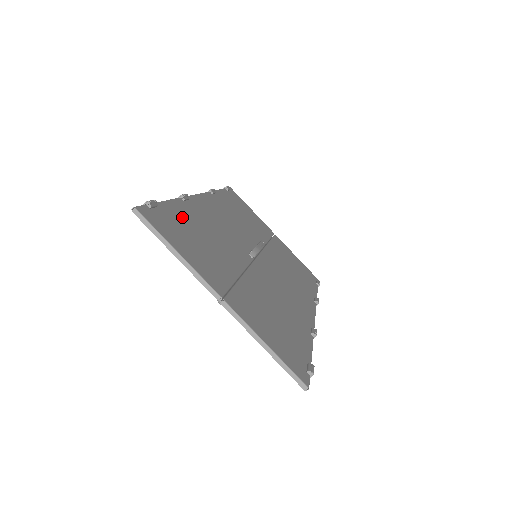
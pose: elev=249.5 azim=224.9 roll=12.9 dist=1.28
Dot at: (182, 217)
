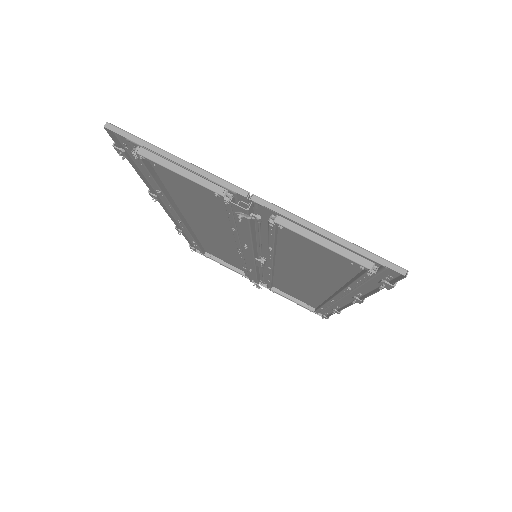
Dot at: (163, 180)
